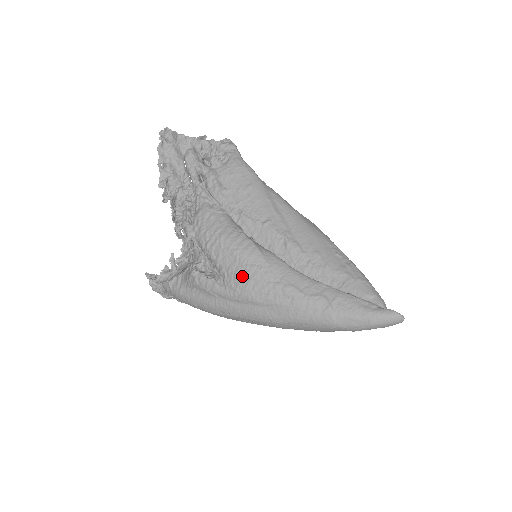
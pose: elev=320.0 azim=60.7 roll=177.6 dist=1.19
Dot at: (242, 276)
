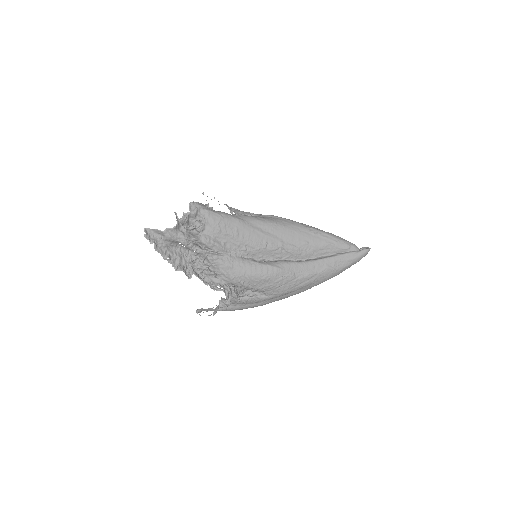
Dot at: (277, 287)
